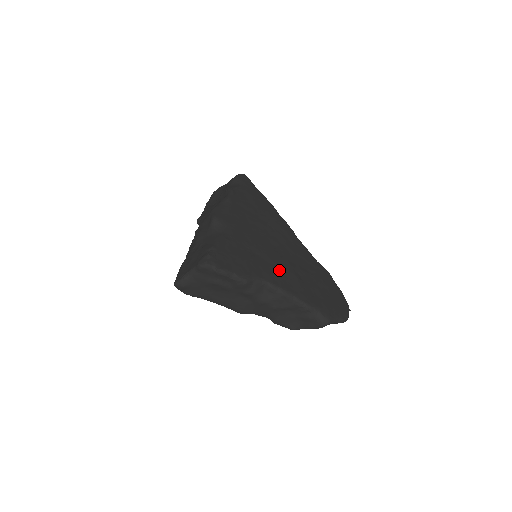
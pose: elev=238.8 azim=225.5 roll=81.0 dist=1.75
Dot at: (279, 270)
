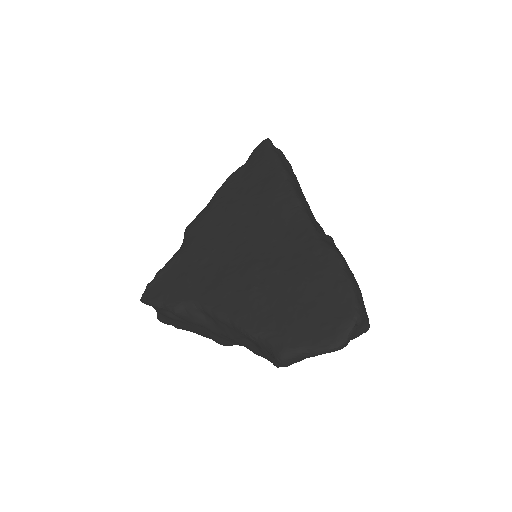
Dot at: (227, 280)
